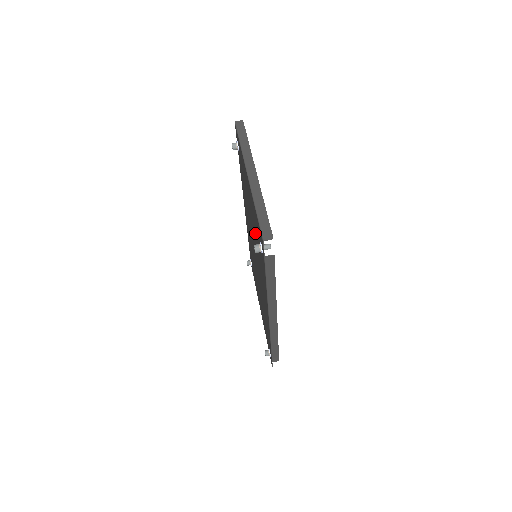
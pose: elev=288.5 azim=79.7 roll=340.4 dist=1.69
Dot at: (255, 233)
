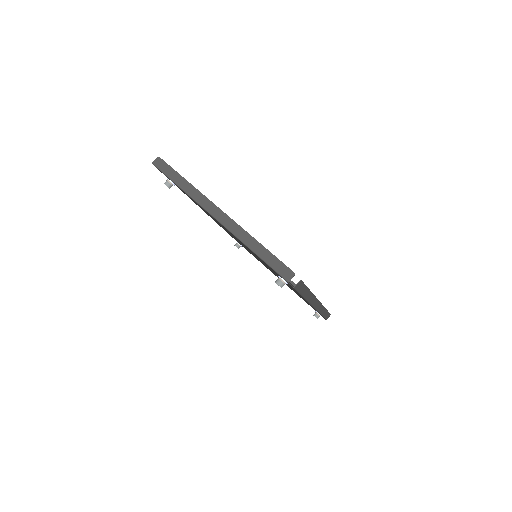
Dot at: occluded
